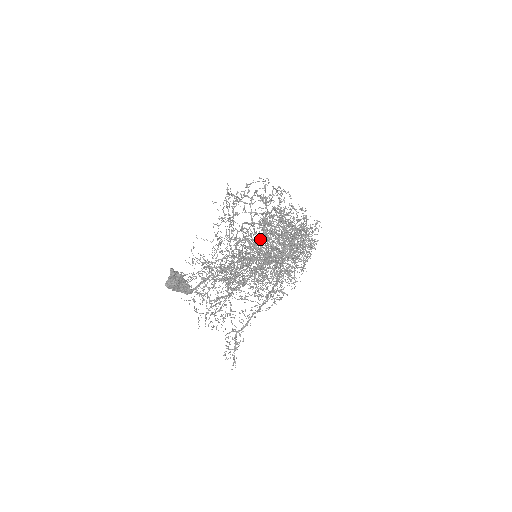
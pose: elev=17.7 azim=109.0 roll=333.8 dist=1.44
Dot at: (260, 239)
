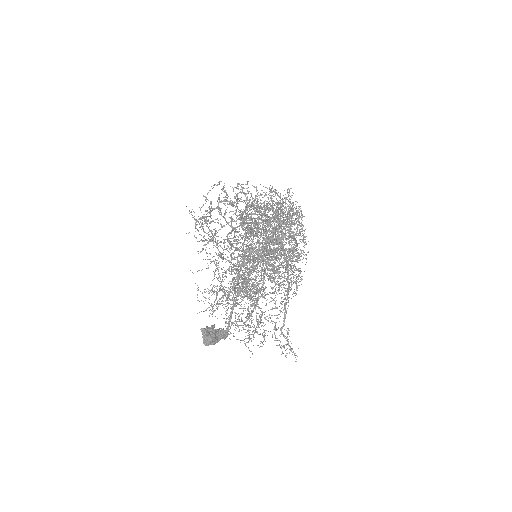
Dot at: occluded
